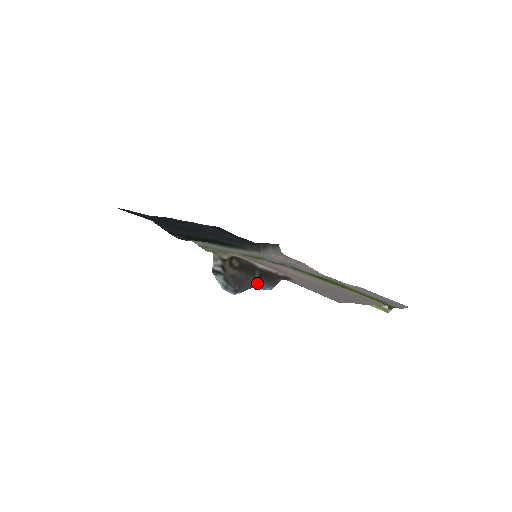
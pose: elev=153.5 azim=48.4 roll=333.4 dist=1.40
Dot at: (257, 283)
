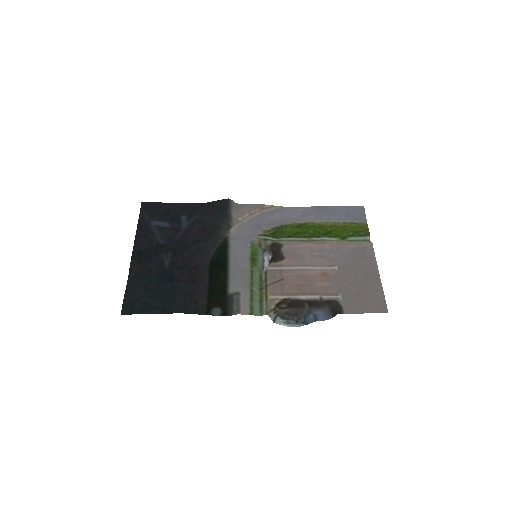
Dot at: (311, 311)
